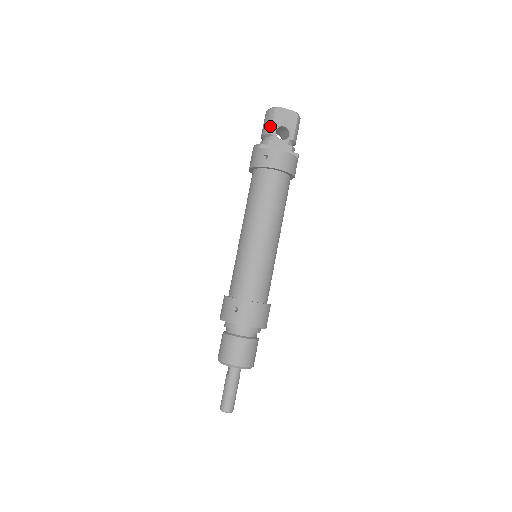
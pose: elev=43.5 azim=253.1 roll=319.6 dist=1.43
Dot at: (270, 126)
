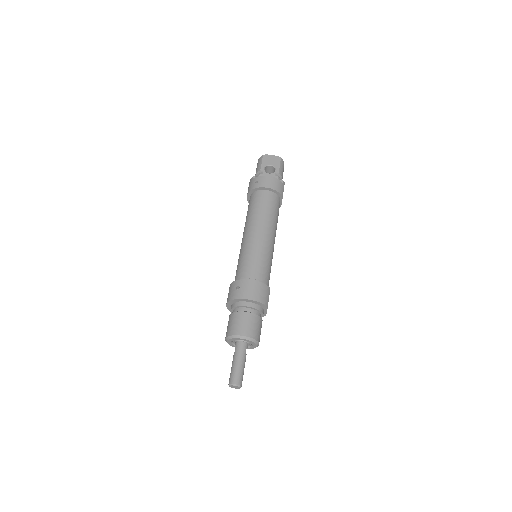
Dot at: (260, 166)
